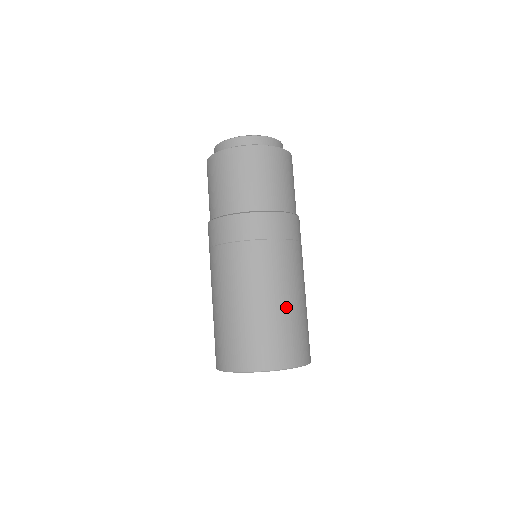
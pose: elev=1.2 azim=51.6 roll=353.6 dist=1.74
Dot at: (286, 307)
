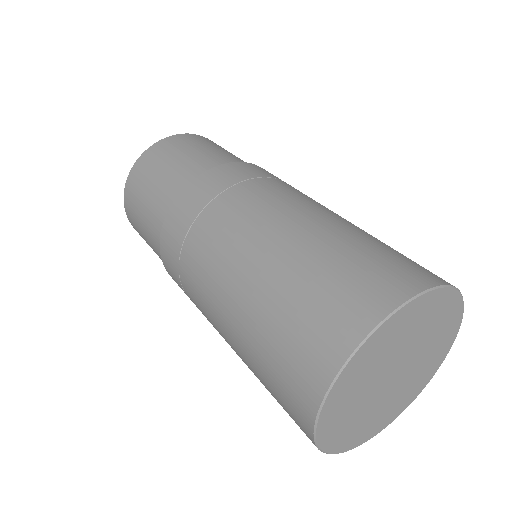
Dot at: (340, 226)
